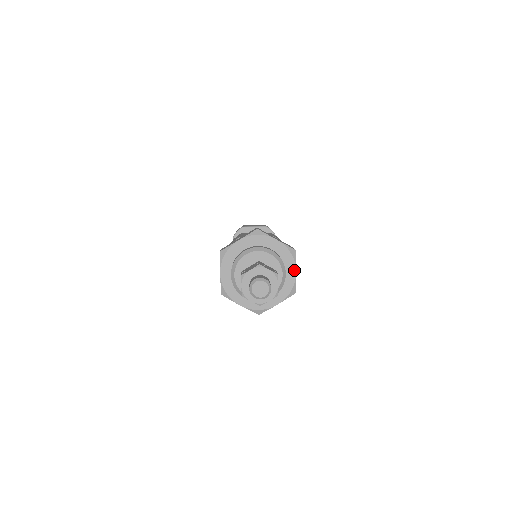
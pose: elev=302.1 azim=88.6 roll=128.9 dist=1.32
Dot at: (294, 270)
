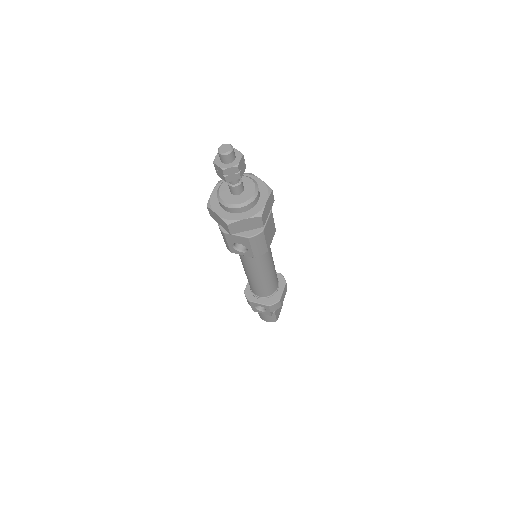
Dot at: (266, 200)
